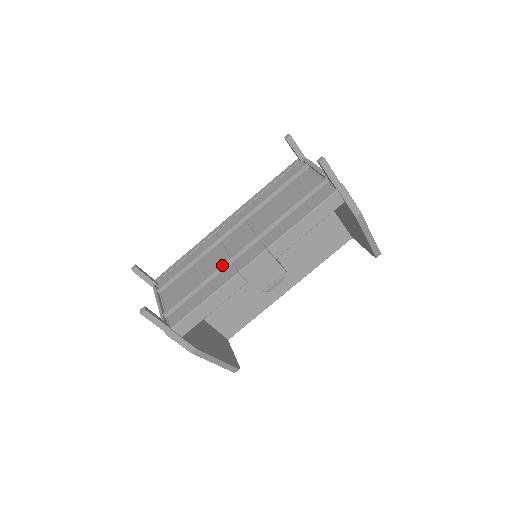
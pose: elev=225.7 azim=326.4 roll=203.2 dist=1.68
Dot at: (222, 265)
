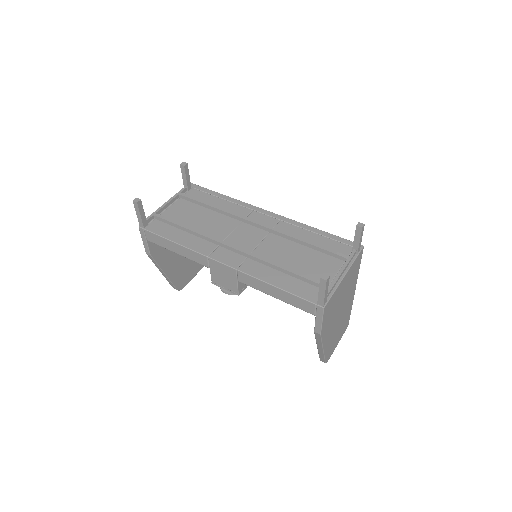
Dot at: (211, 238)
